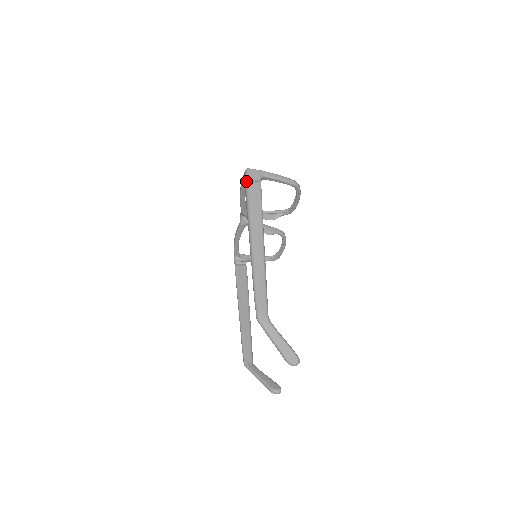
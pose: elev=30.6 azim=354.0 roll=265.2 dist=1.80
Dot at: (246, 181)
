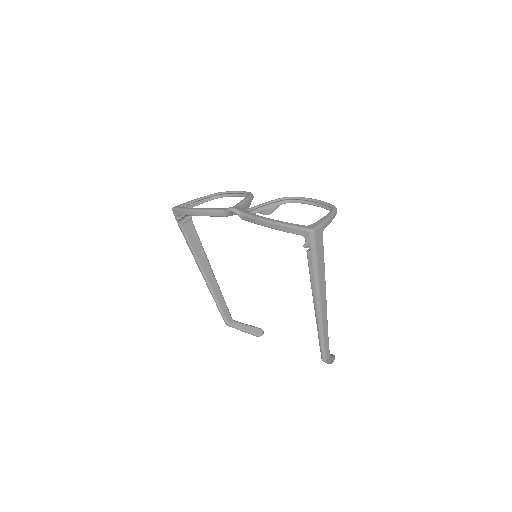
Dot at: (313, 247)
